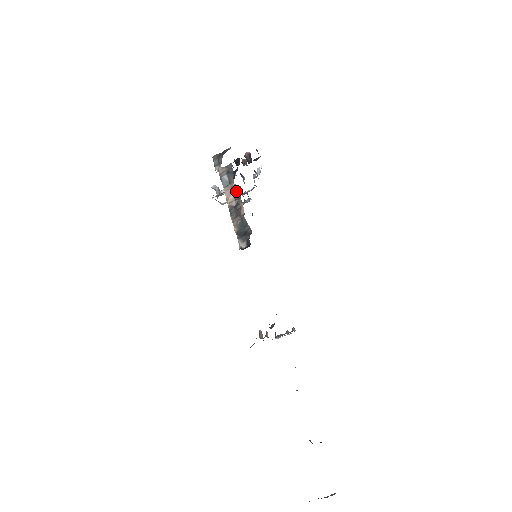
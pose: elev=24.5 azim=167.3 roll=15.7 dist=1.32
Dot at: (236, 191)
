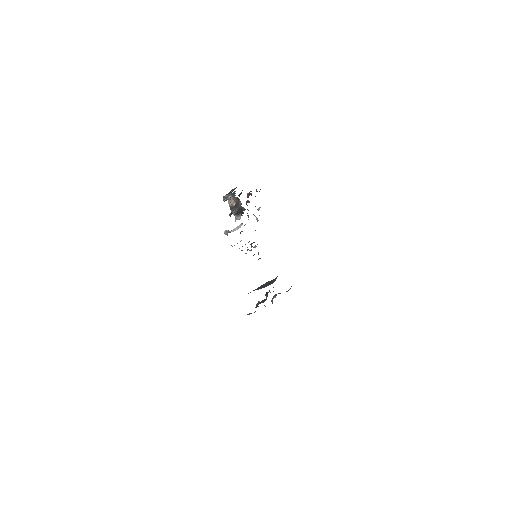
Dot at: (237, 199)
